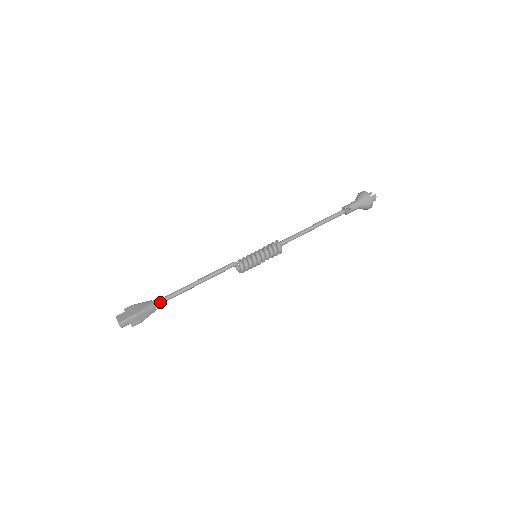
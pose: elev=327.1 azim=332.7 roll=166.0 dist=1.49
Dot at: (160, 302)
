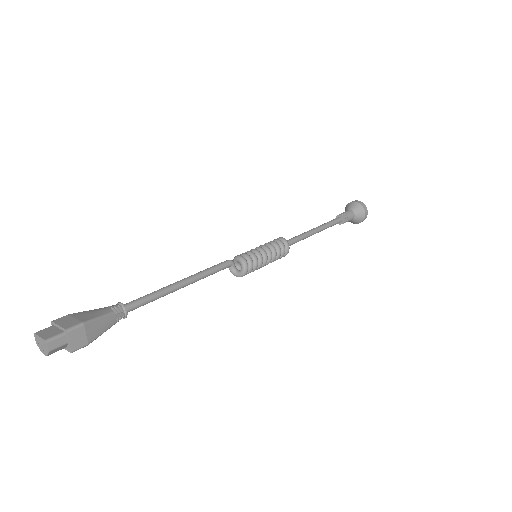
Dot at: (124, 308)
